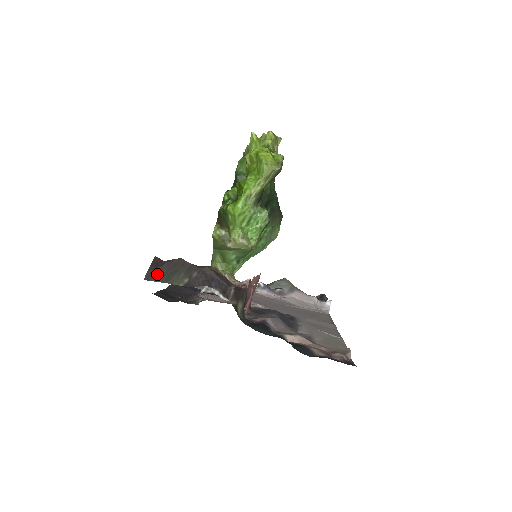
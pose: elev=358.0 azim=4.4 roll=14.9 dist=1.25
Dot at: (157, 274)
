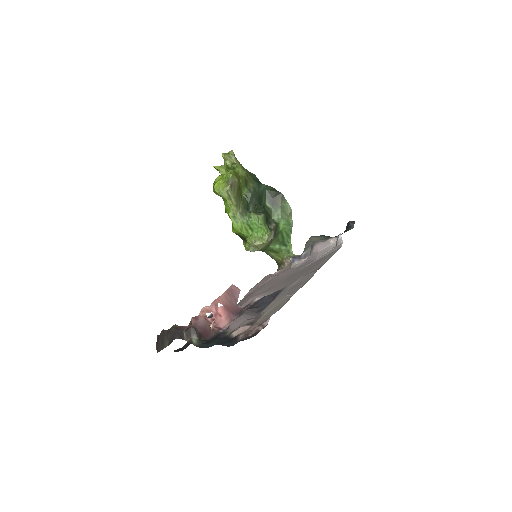
Dot at: (159, 346)
